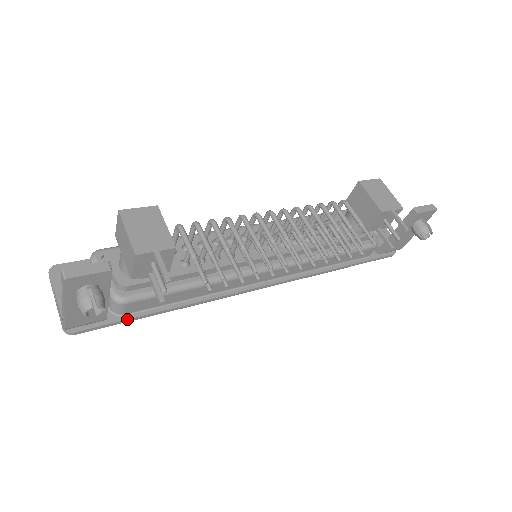
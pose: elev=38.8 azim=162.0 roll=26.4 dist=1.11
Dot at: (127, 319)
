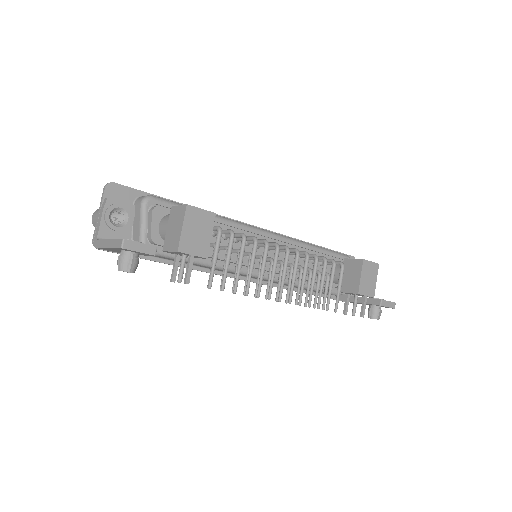
Dot at: (140, 258)
